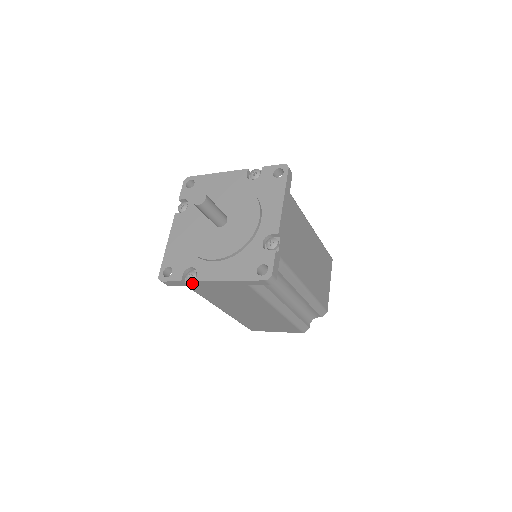
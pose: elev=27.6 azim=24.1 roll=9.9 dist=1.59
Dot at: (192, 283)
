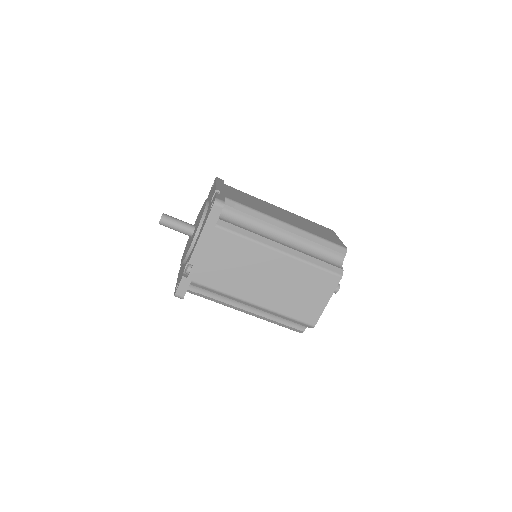
Dot at: (190, 271)
